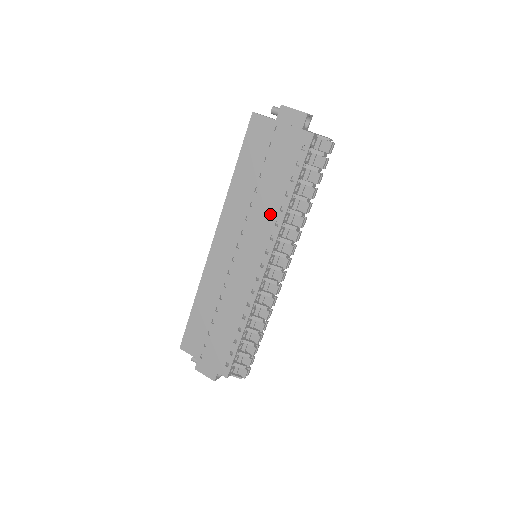
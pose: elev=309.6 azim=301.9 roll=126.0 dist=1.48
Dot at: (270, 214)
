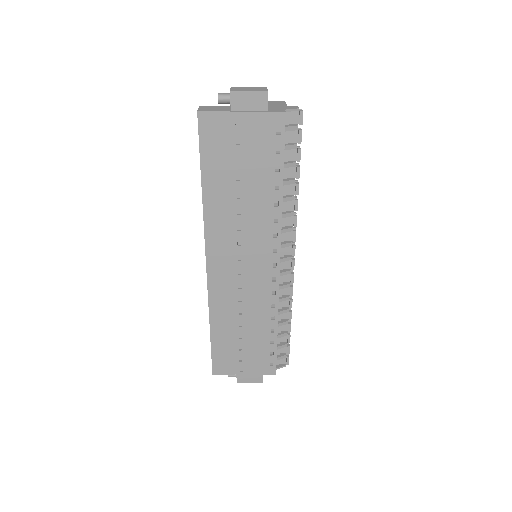
Dot at: (264, 214)
